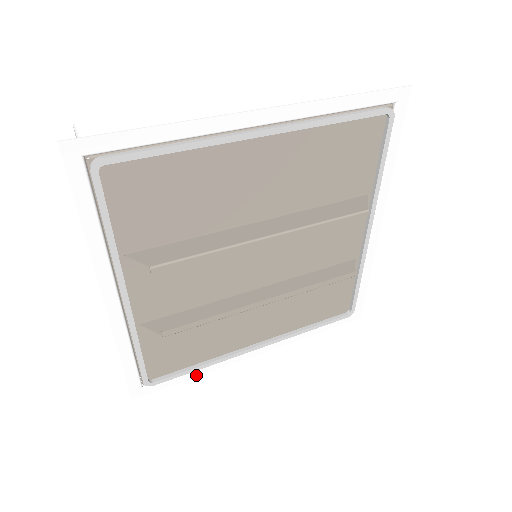
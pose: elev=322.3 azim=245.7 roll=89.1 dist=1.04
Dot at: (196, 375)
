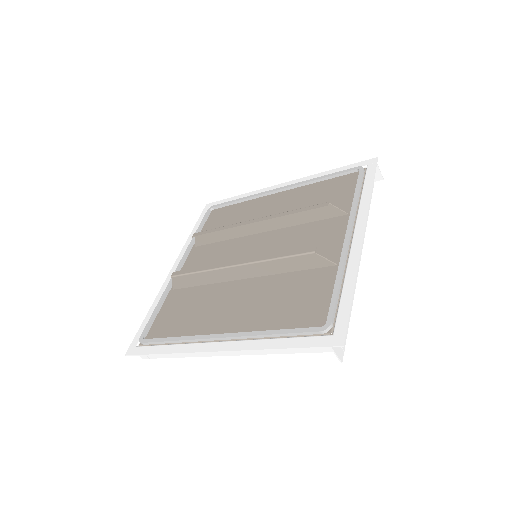
Dot at: (167, 352)
